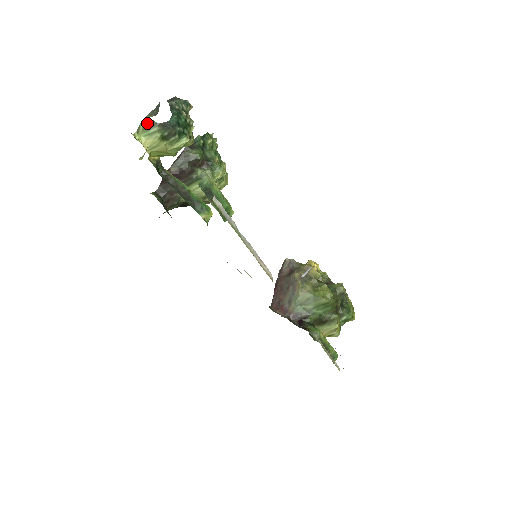
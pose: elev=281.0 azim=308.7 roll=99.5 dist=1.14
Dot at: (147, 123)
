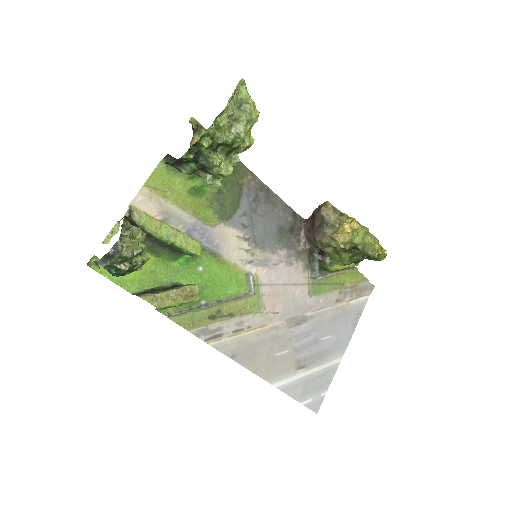
Dot at: (97, 265)
